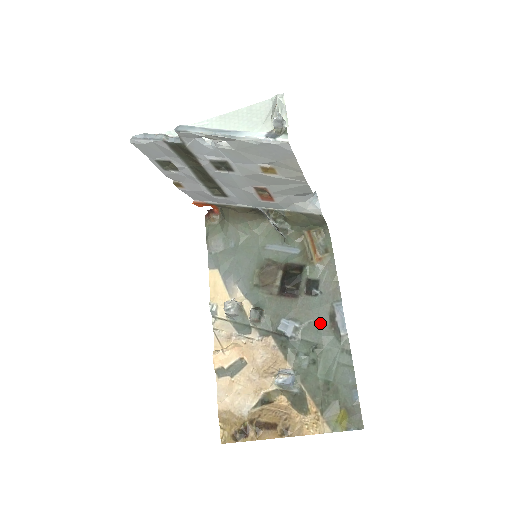
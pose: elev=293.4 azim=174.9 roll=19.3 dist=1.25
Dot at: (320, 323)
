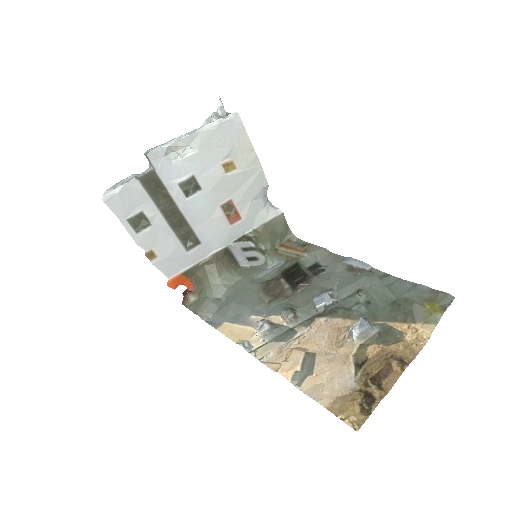
Dot at: (345, 278)
